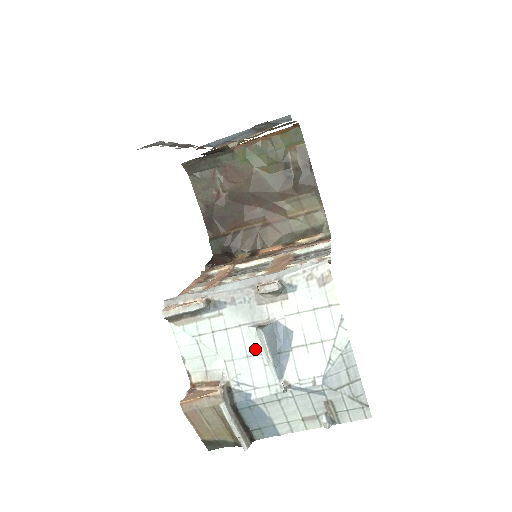
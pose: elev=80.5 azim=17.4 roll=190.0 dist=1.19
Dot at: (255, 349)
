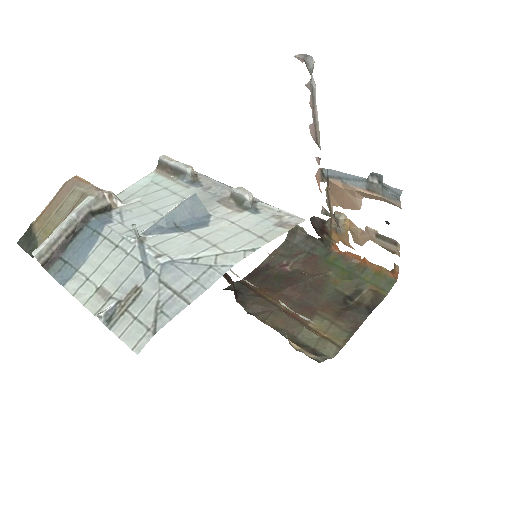
Dot at: occluded
